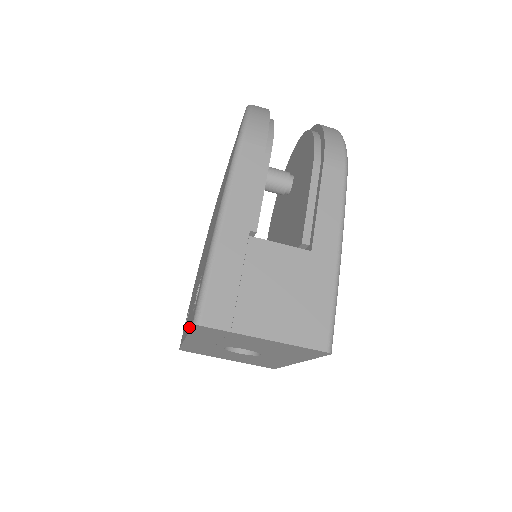
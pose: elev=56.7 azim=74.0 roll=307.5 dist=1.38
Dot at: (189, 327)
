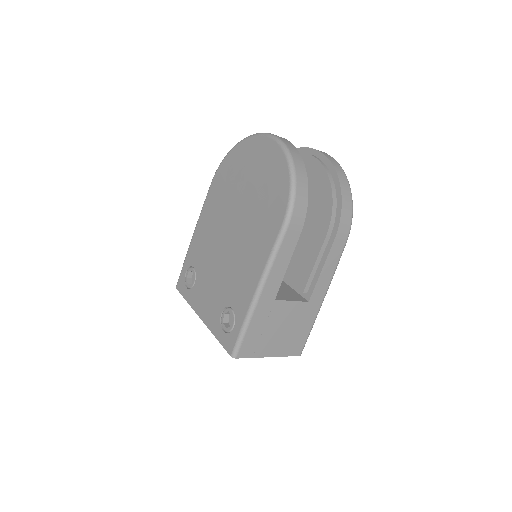
Dot at: (217, 336)
